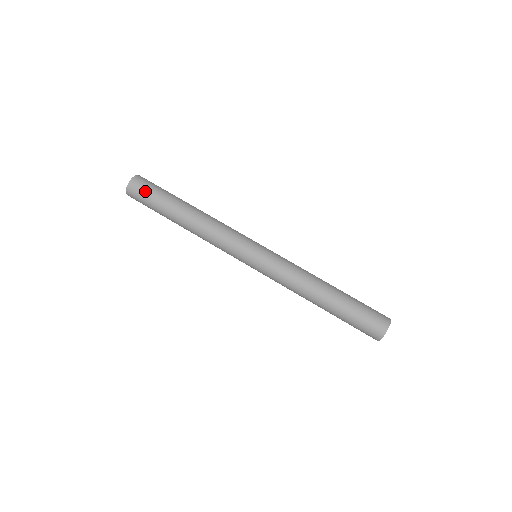
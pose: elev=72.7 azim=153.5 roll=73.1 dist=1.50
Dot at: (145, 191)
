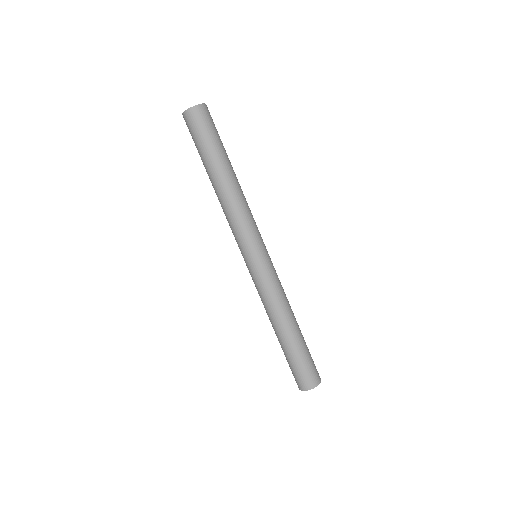
Dot at: (209, 125)
